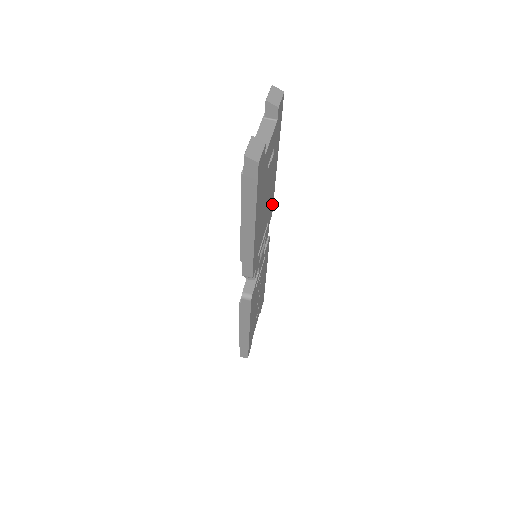
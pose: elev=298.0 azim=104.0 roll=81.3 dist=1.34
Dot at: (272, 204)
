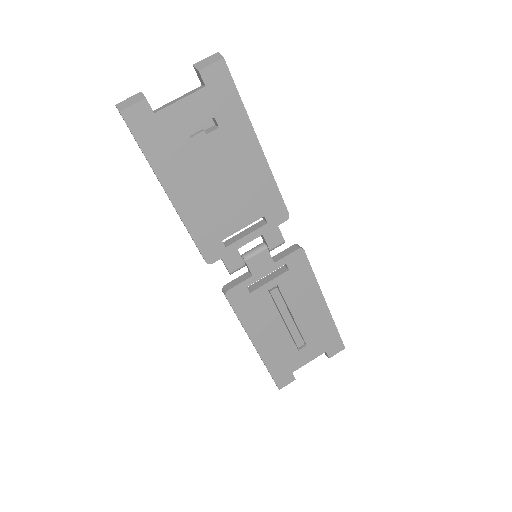
Dot at: (278, 201)
